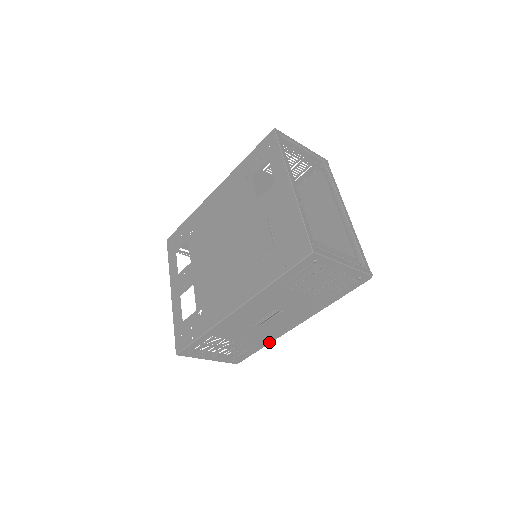
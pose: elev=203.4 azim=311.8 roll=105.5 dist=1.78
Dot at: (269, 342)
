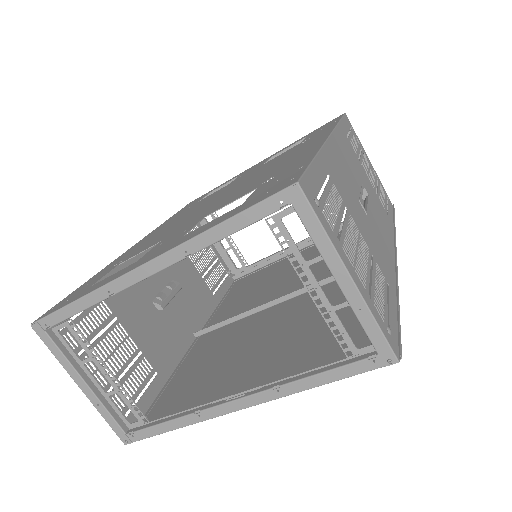
Dot at: (395, 286)
